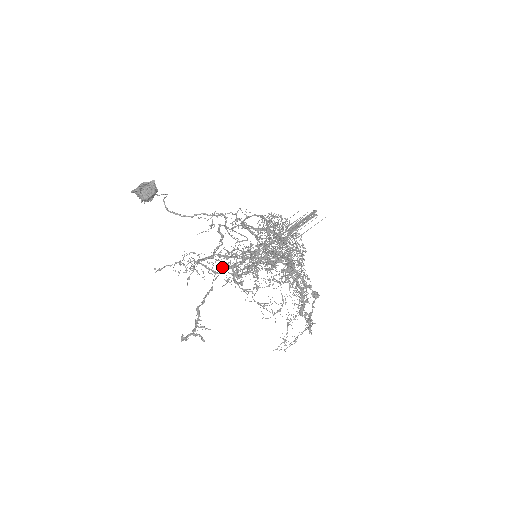
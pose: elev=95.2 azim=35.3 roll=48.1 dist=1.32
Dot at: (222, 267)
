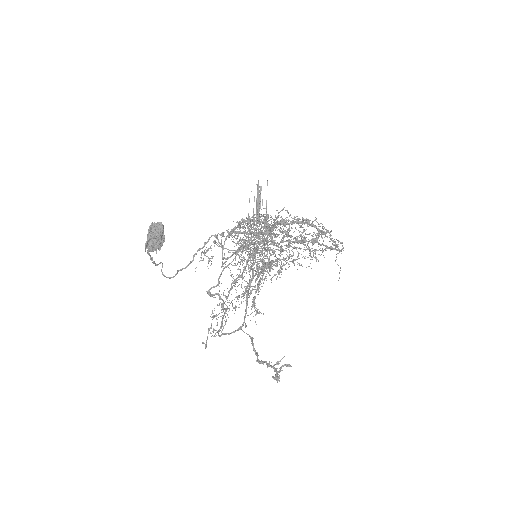
Dot at: (243, 295)
